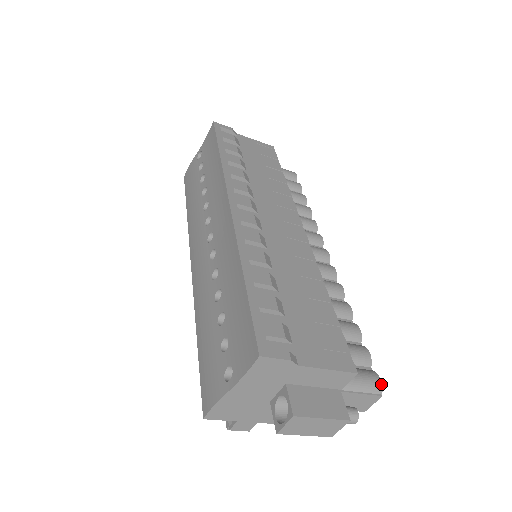
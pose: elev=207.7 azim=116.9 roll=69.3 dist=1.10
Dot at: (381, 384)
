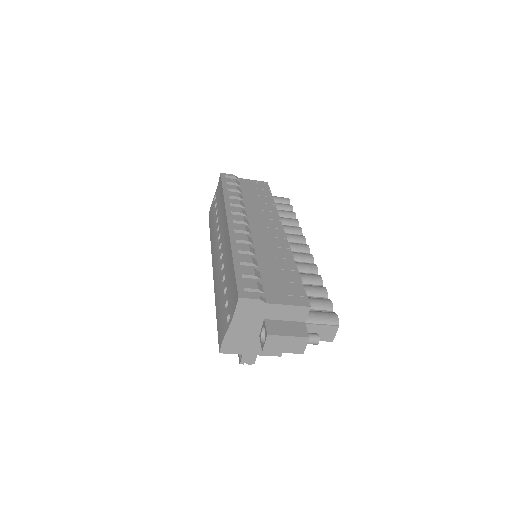
Dot at: (338, 319)
